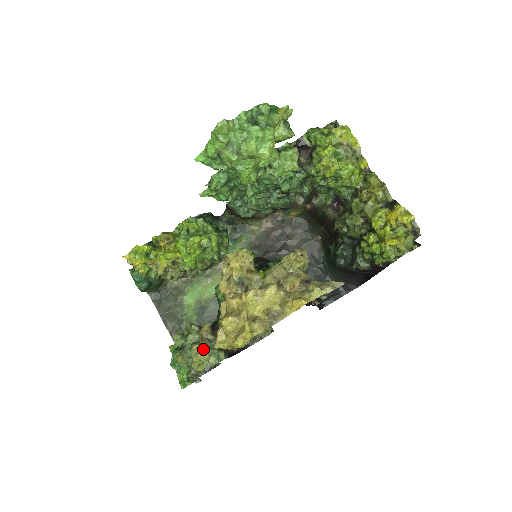
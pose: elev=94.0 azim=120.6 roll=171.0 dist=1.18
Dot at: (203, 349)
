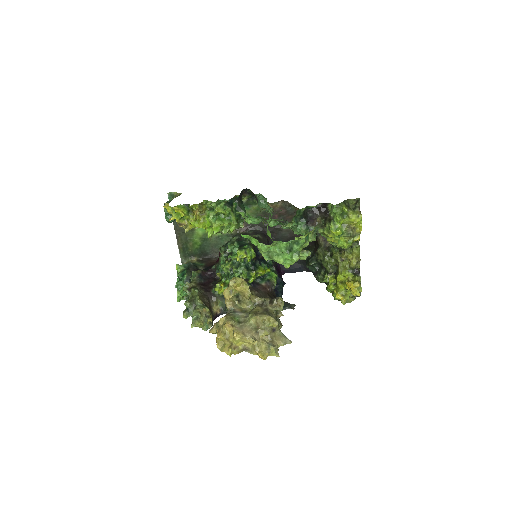
Dot at: (201, 325)
